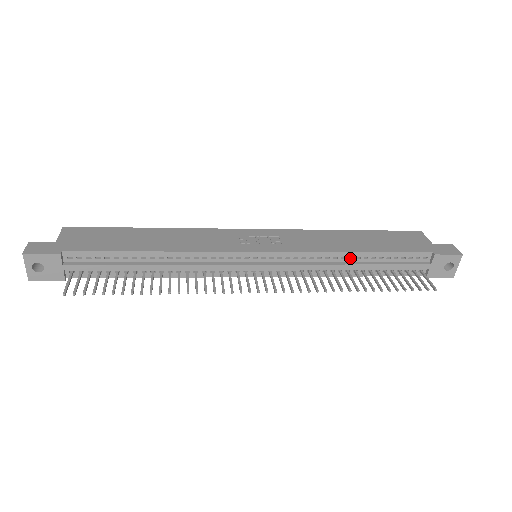
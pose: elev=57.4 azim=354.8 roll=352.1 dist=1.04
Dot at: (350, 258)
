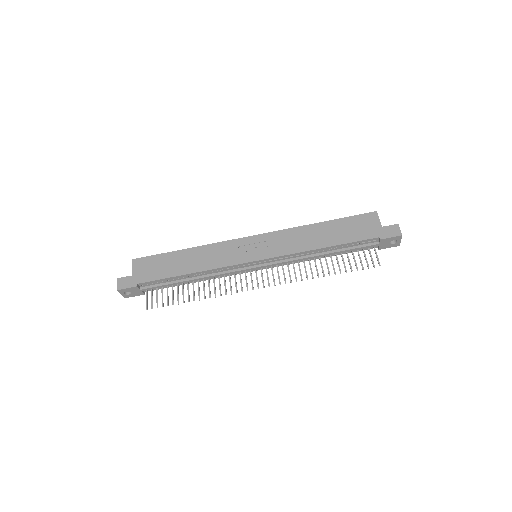
Dot at: (319, 251)
